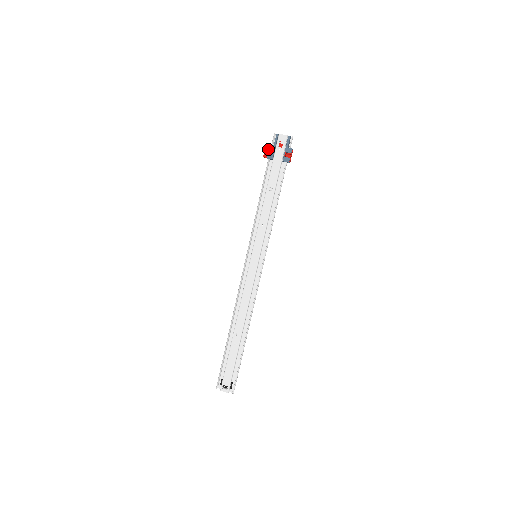
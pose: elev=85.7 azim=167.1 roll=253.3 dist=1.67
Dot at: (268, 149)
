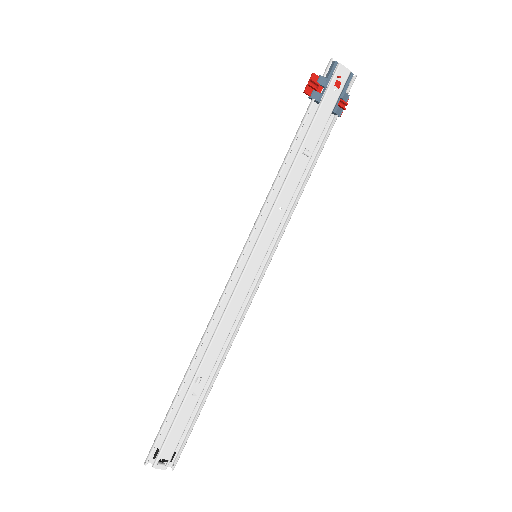
Dot at: (317, 82)
